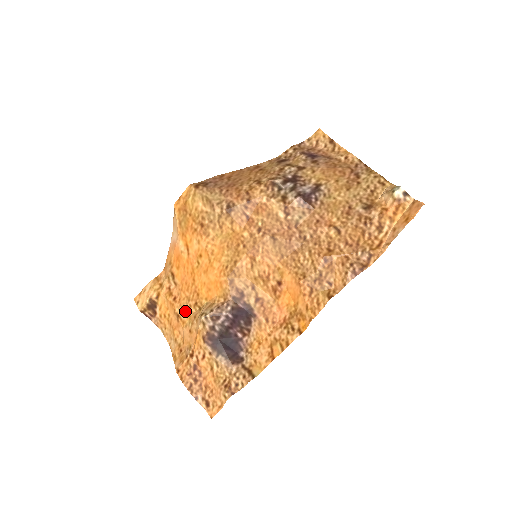
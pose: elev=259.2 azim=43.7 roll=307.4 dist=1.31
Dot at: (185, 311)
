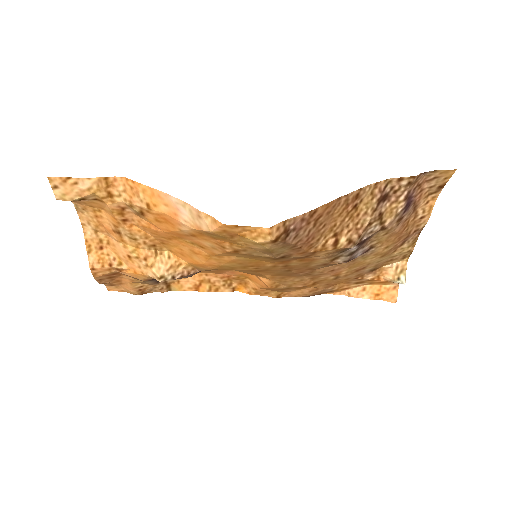
Dot at: (134, 240)
